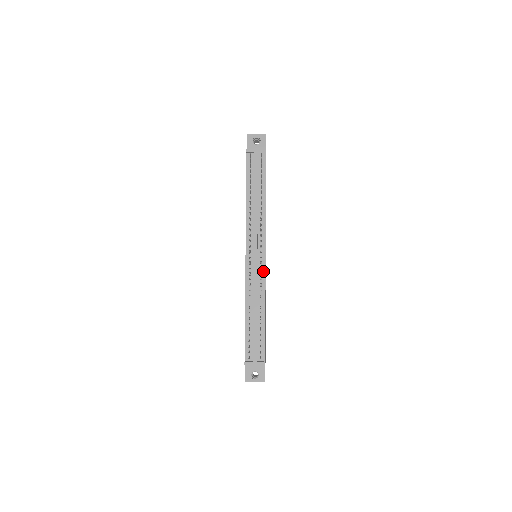
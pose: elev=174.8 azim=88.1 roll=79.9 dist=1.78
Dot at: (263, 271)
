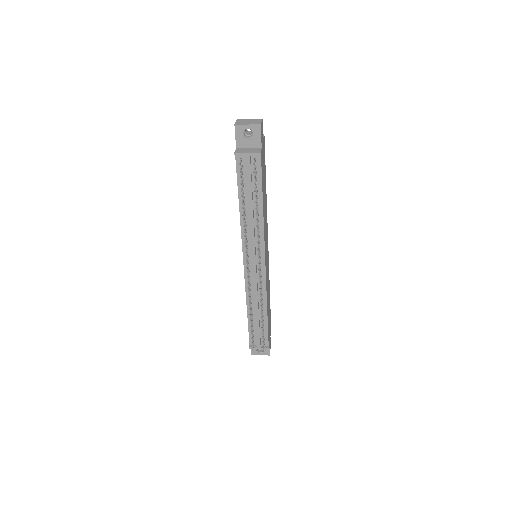
Dot at: (263, 279)
